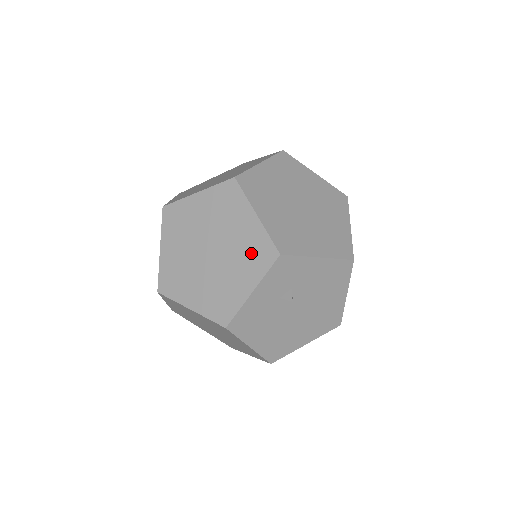
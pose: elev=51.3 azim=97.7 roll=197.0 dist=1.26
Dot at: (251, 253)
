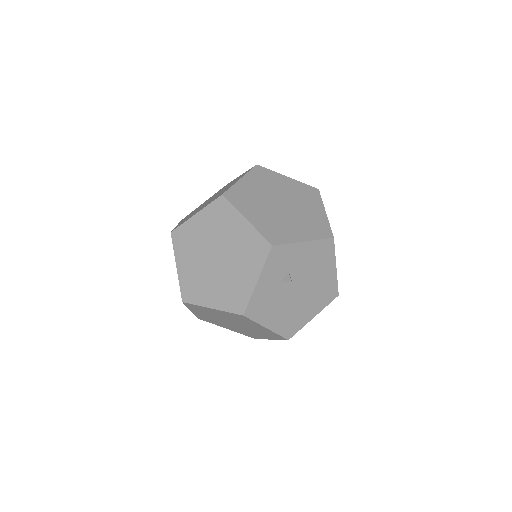
Dot at: (249, 251)
